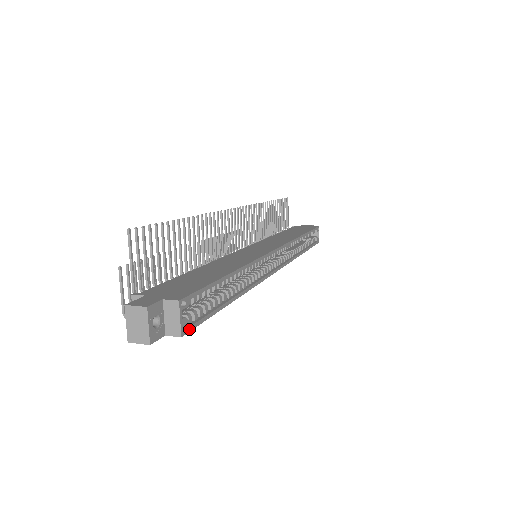
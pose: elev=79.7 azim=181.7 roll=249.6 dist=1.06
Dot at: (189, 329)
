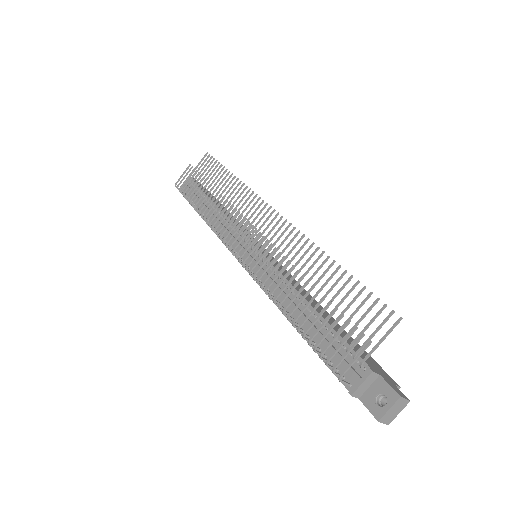
Dot at: occluded
